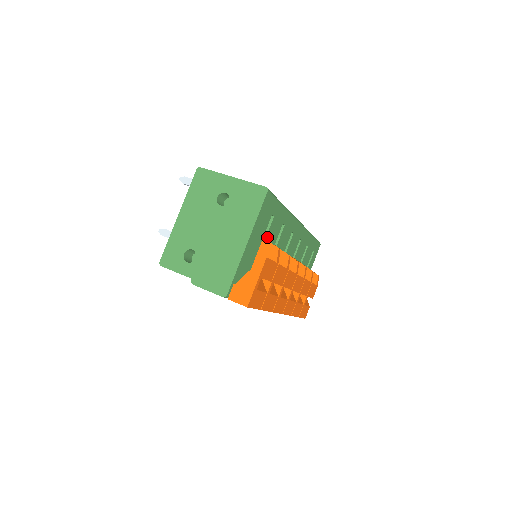
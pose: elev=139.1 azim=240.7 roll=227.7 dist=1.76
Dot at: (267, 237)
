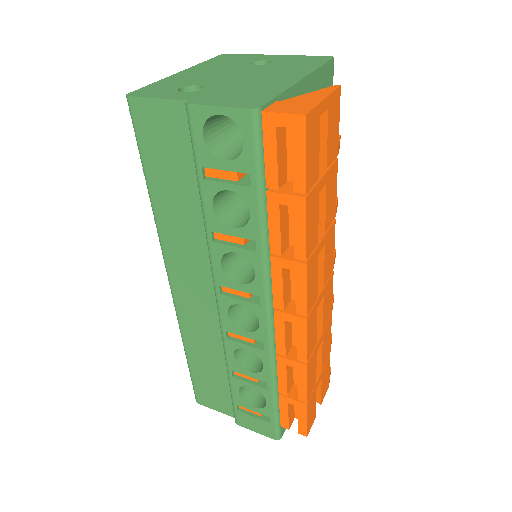
Dot at: occluded
